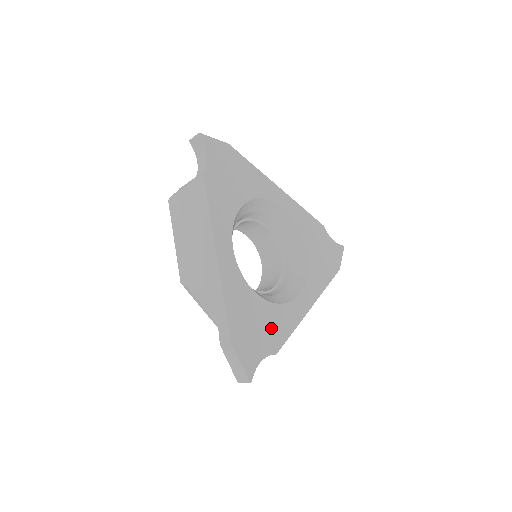
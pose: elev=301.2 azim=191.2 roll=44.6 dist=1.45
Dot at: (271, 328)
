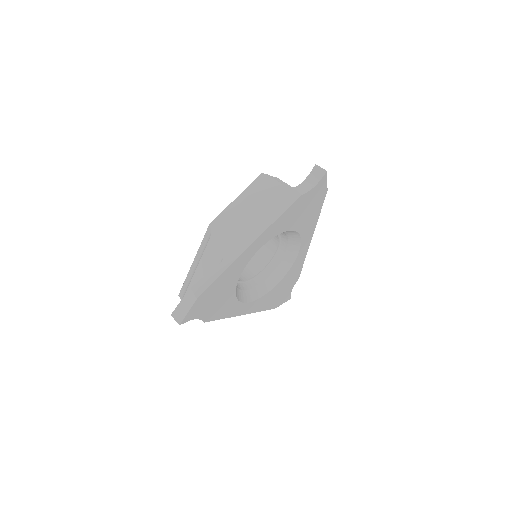
Dot at: (219, 307)
